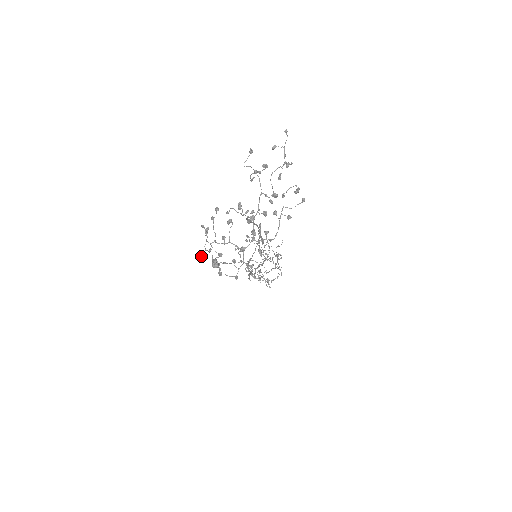
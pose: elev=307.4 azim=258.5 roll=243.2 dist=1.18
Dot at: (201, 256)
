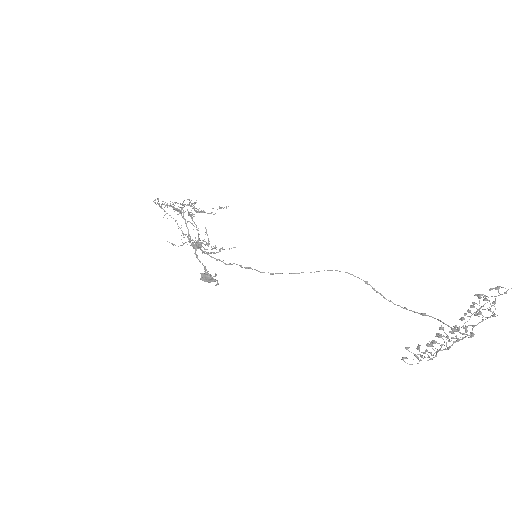
Dot at: occluded
